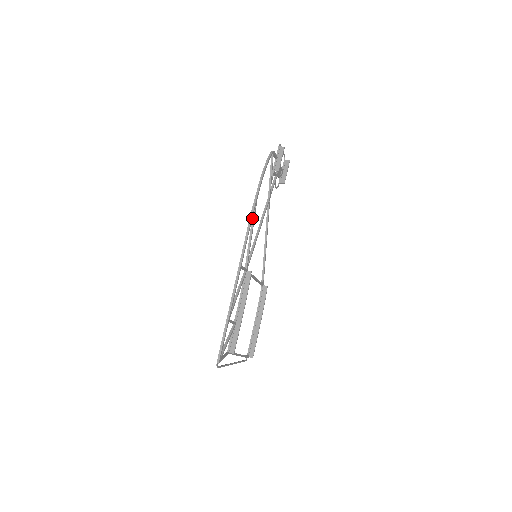
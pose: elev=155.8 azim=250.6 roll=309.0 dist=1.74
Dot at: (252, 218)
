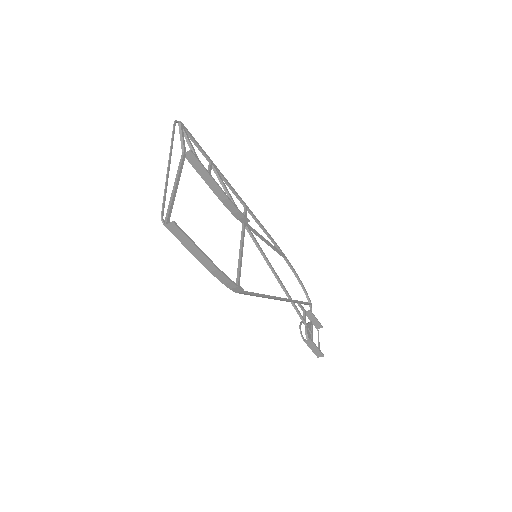
Dot at: (273, 247)
